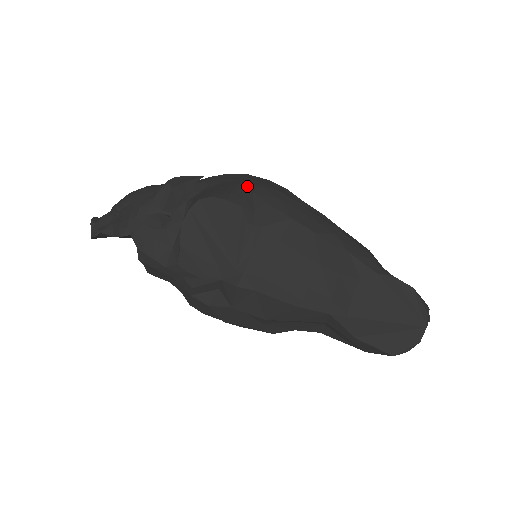
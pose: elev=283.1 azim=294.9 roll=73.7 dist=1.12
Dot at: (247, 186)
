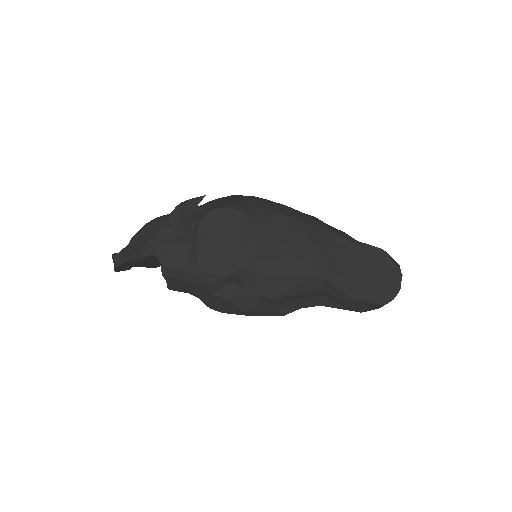
Dot at: (240, 199)
